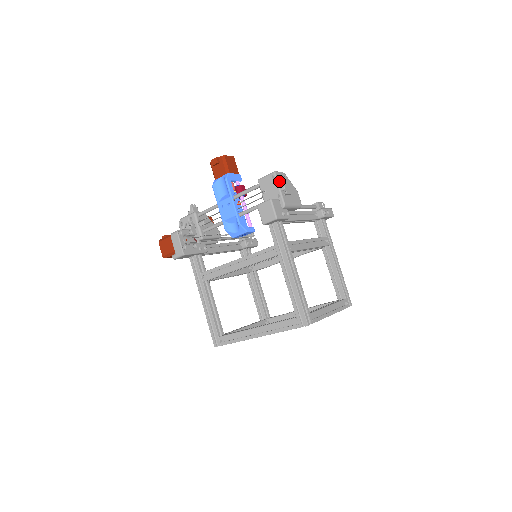
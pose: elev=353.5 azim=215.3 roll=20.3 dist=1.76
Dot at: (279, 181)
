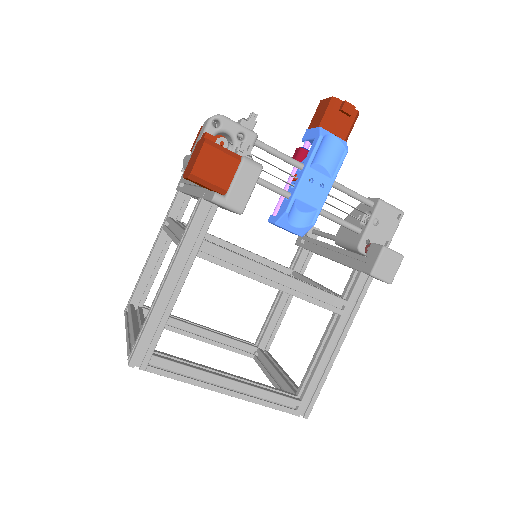
Dot at: occluded
